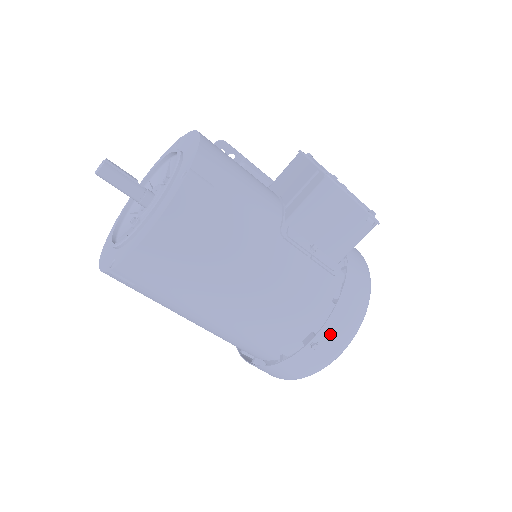
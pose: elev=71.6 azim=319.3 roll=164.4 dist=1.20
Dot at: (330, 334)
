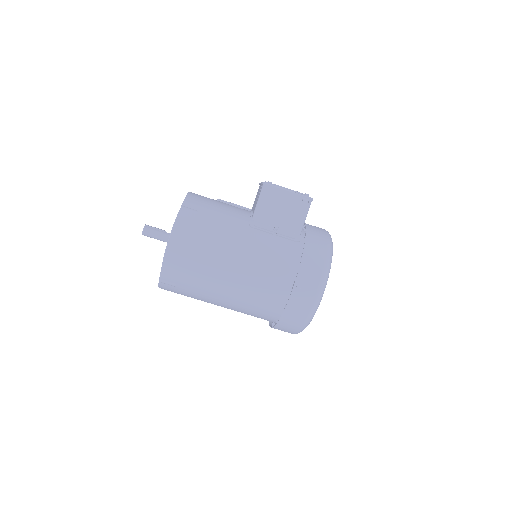
Dot at: (306, 277)
